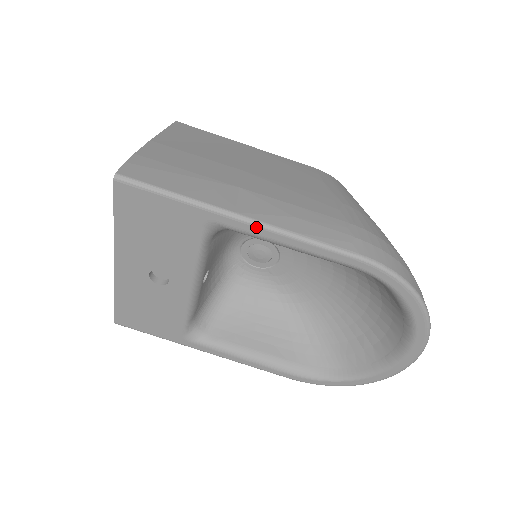
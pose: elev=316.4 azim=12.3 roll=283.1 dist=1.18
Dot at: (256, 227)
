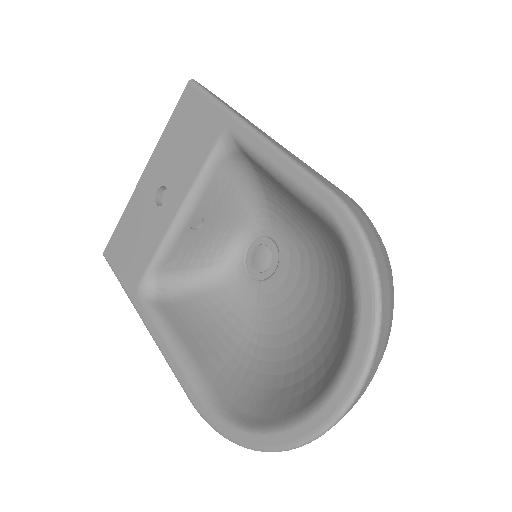
Dot at: (257, 138)
